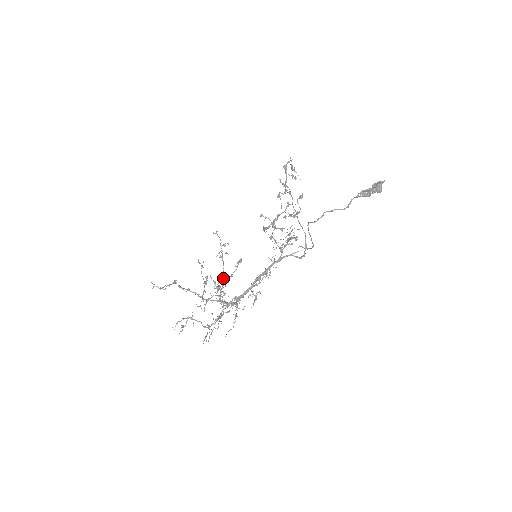
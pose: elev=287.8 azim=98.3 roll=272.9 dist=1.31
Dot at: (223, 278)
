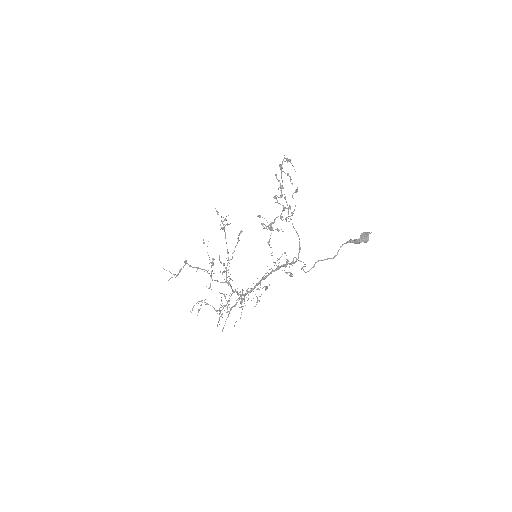
Dot at: (227, 252)
